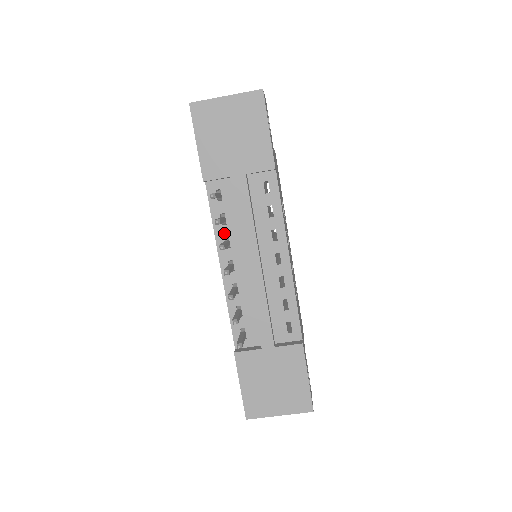
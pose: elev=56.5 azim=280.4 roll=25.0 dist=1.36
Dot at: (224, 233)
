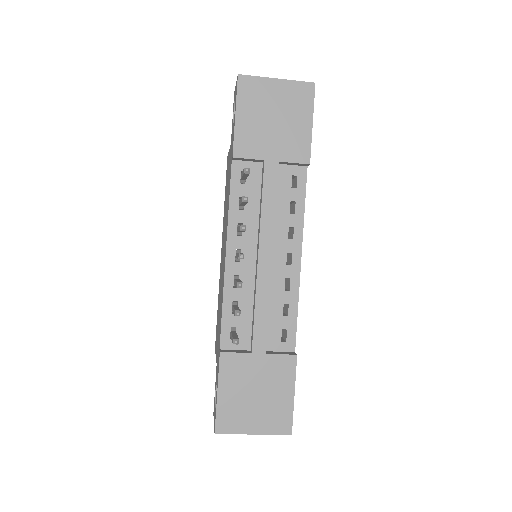
Dot at: (239, 218)
